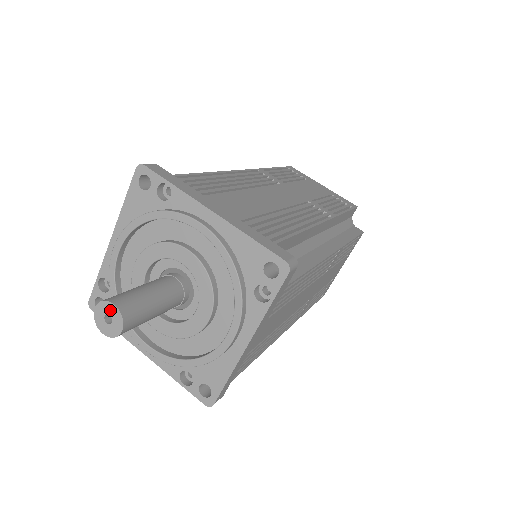
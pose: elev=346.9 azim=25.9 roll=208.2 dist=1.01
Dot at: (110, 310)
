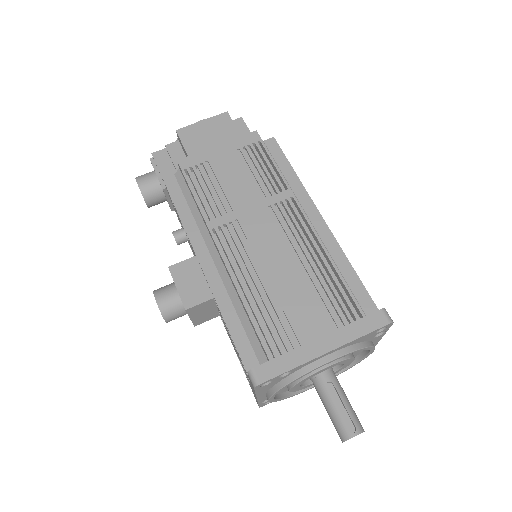
Dot at: occluded
